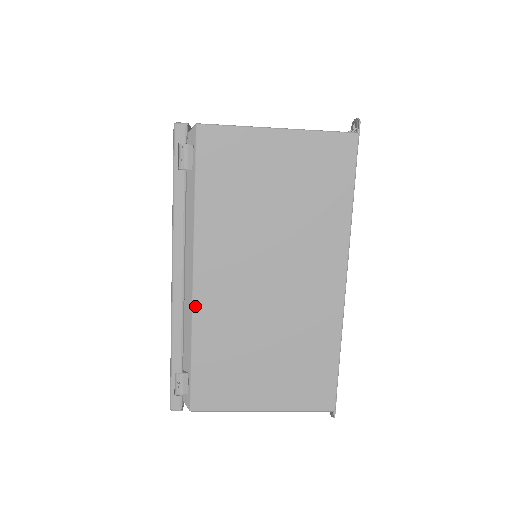
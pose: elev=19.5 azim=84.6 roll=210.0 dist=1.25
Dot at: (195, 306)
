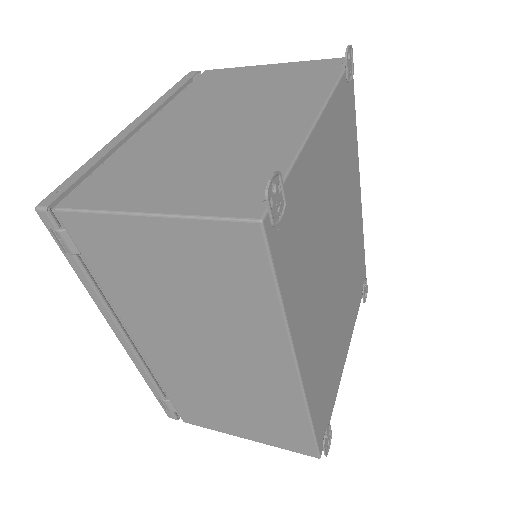
Dot at: (149, 361)
